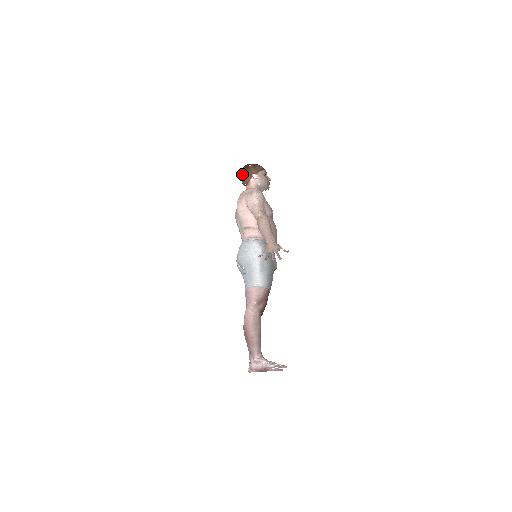
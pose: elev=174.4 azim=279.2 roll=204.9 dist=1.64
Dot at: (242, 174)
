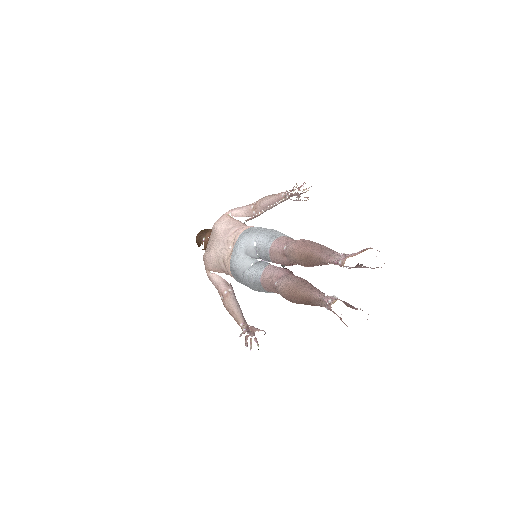
Dot at: (201, 232)
